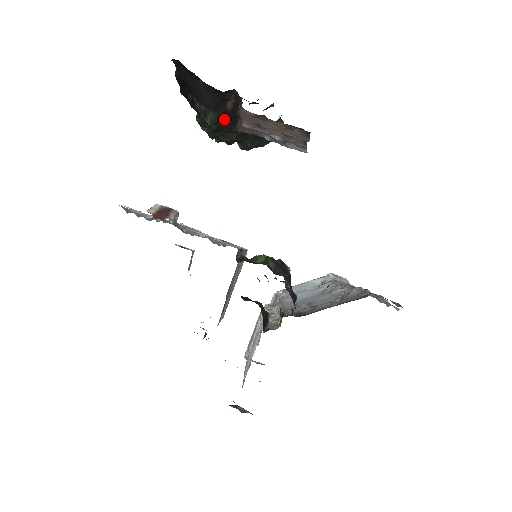
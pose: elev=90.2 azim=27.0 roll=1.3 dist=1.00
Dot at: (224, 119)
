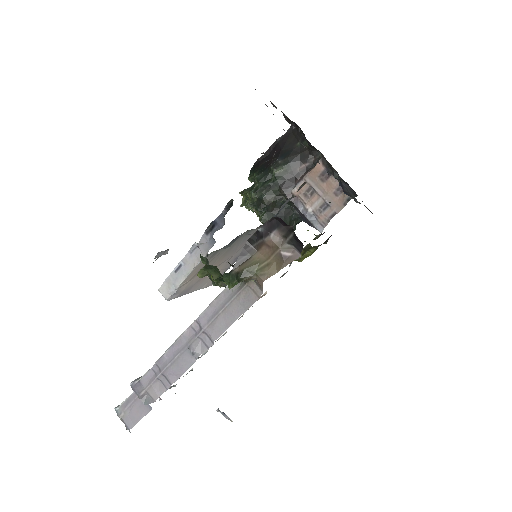
Dot at: (286, 177)
